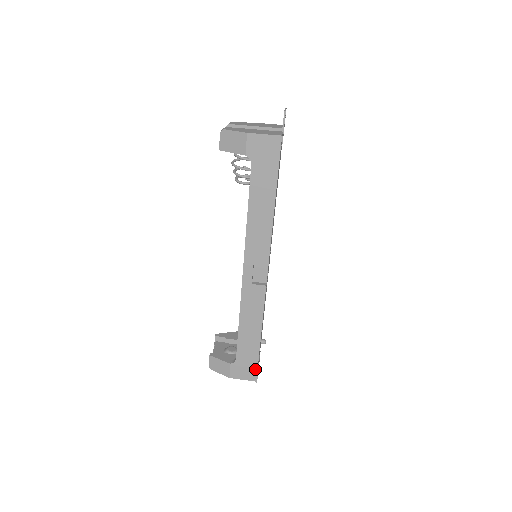
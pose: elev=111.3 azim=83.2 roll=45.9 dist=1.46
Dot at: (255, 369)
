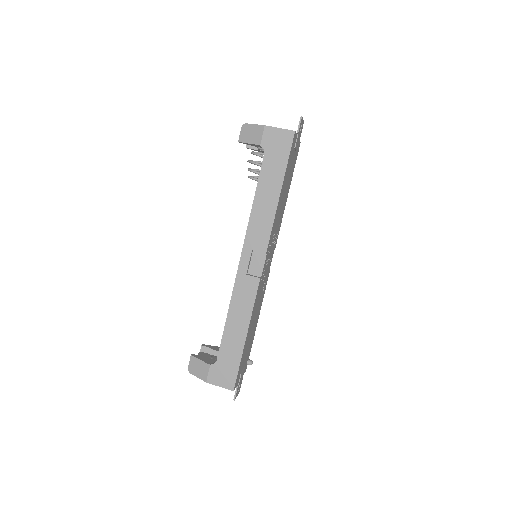
Dot at: (235, 375)
